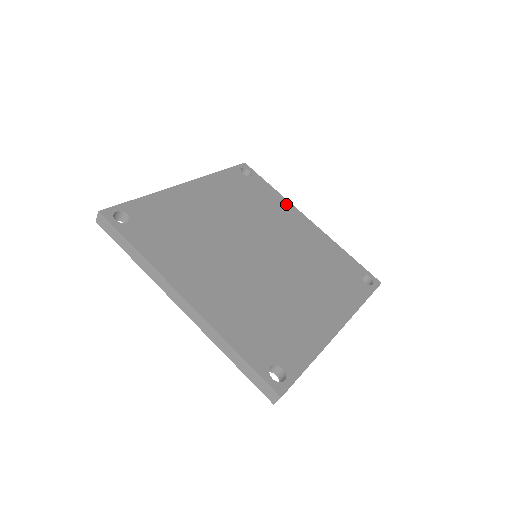
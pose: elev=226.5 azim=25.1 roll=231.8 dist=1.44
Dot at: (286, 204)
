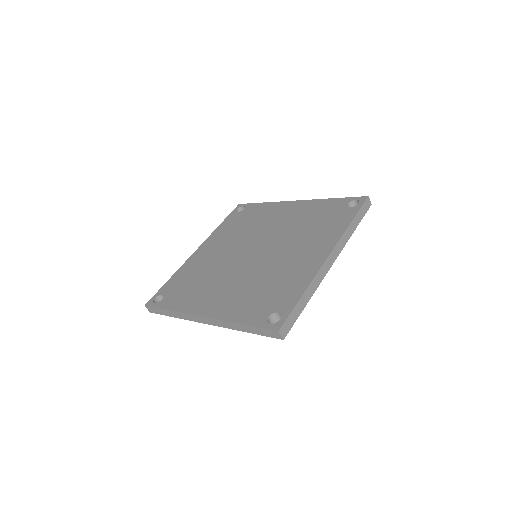
Dot at: (274, 205)
